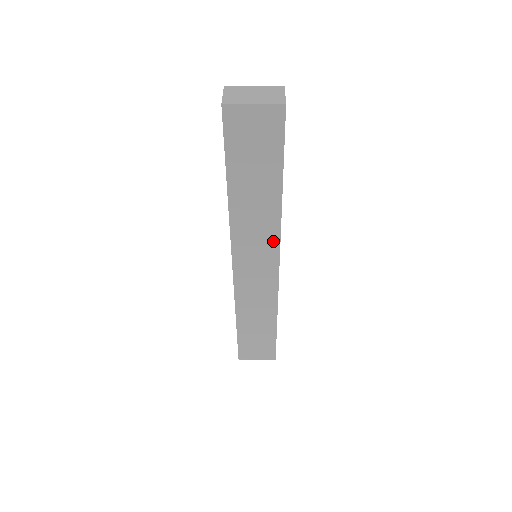
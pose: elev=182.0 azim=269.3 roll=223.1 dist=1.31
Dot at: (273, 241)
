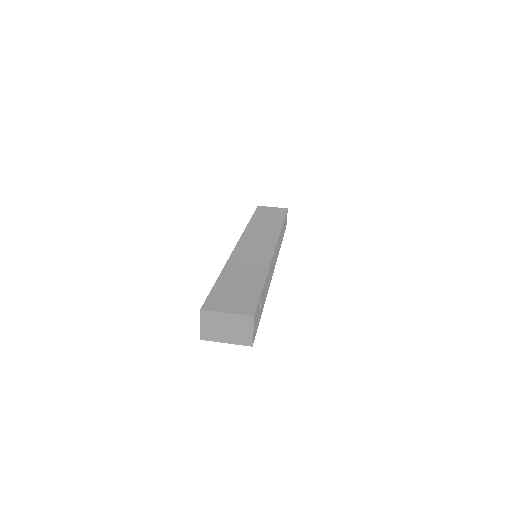
Dot at: occluded
